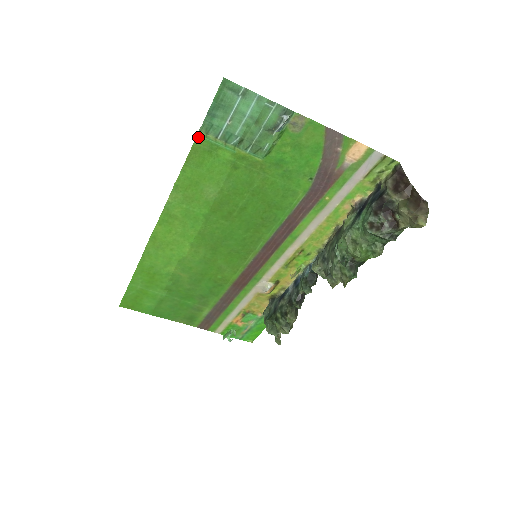
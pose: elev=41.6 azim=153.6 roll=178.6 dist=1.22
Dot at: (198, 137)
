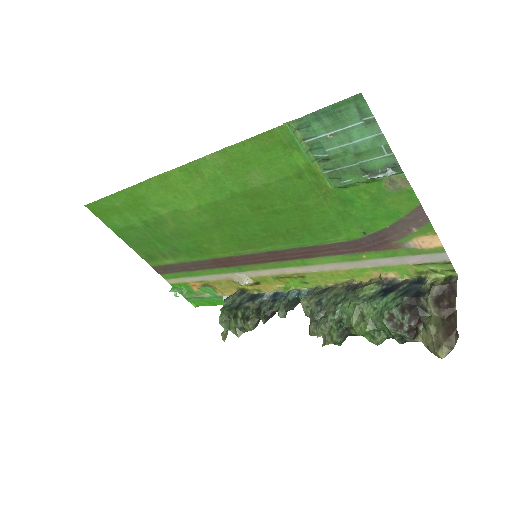
Dot at: (285, 126)
